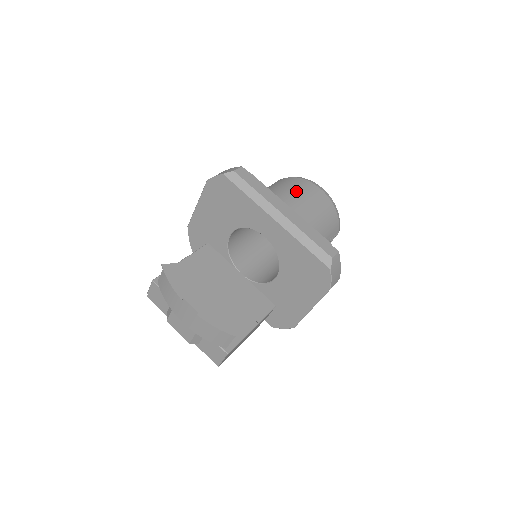
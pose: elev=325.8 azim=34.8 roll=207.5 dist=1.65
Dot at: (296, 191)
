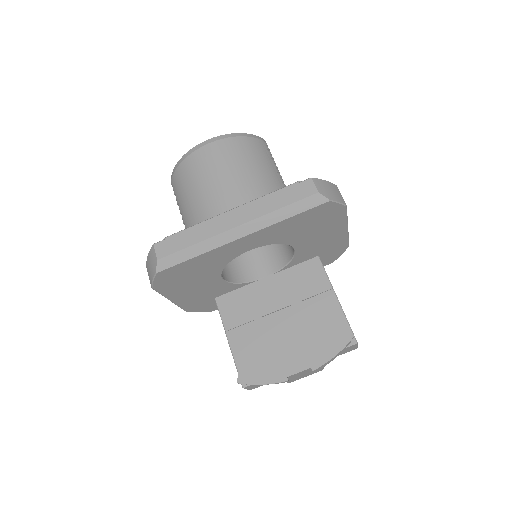
Dot at: (202, 180)
